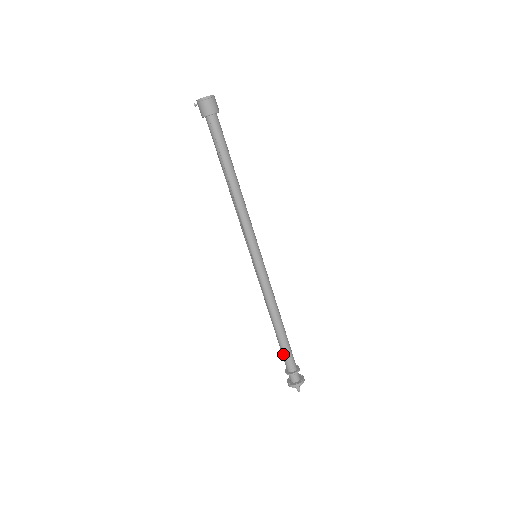
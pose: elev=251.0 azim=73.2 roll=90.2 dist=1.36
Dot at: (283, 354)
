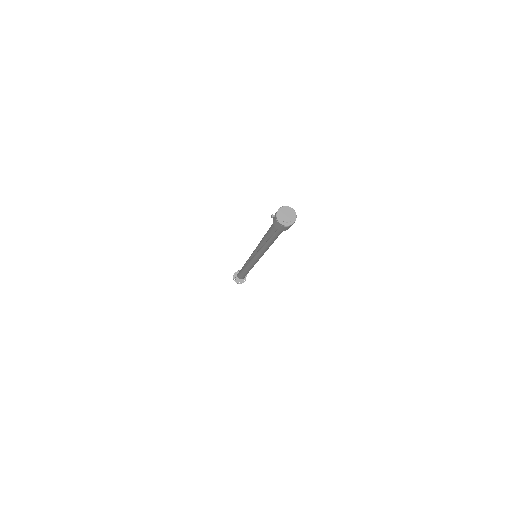
Dot at: (240, 275)
